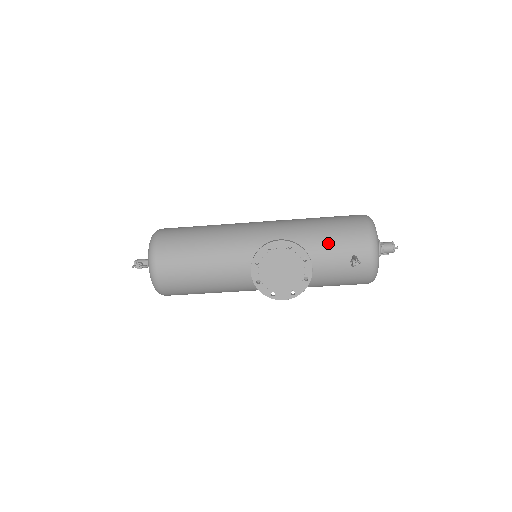
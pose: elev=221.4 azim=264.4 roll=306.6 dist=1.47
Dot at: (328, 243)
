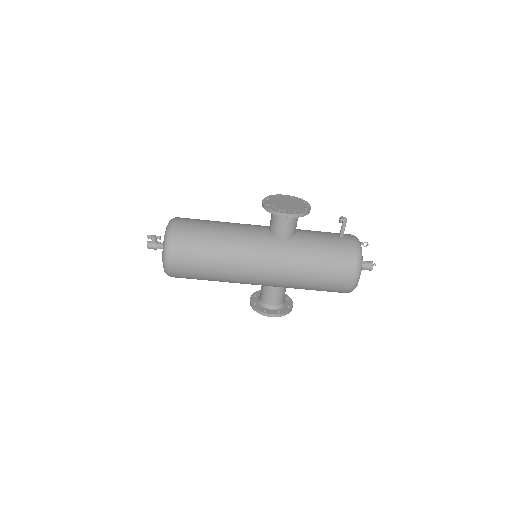
Dot at: (319, 231)
